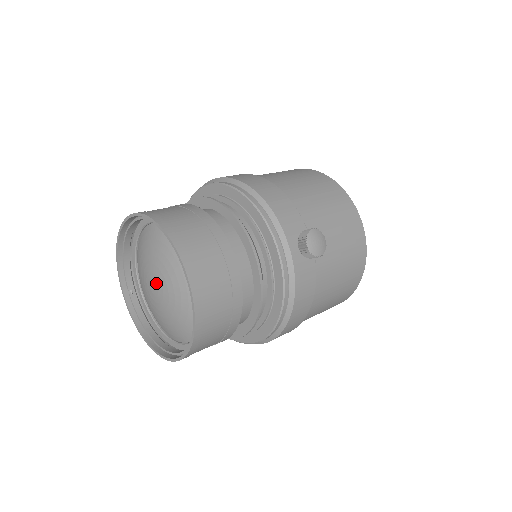
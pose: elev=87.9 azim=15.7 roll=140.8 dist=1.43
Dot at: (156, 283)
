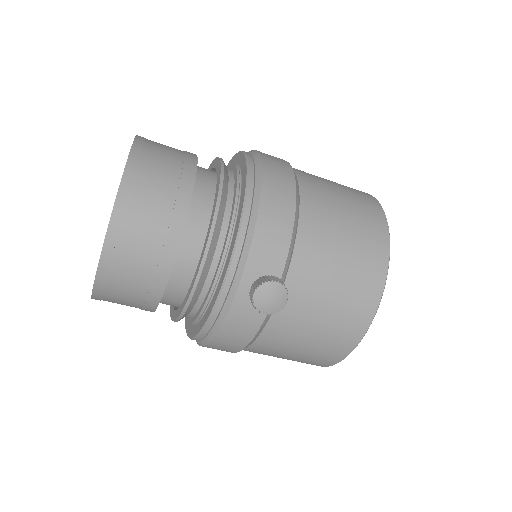
Dot at: occluded
